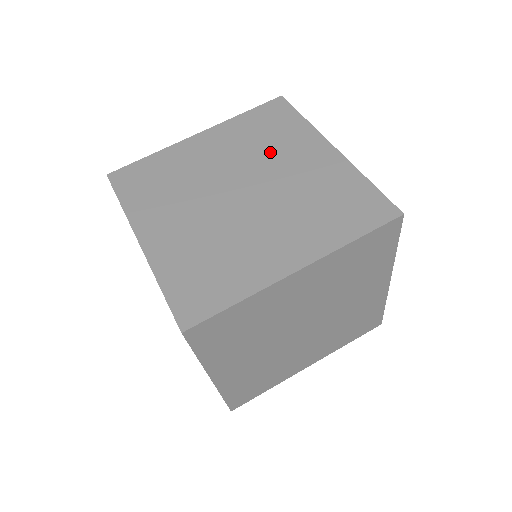
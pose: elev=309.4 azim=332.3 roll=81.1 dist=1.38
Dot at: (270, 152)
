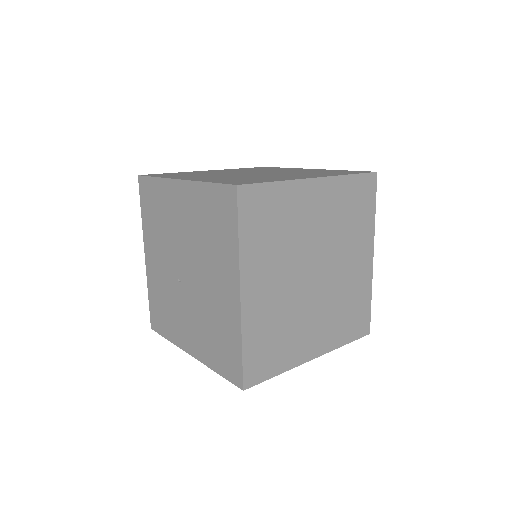
Dot at: (346, 239)
